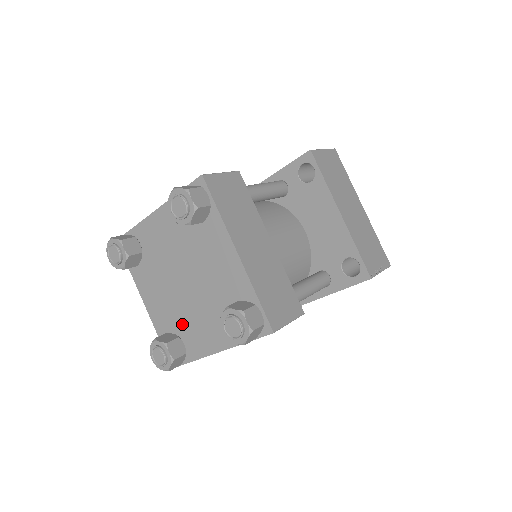
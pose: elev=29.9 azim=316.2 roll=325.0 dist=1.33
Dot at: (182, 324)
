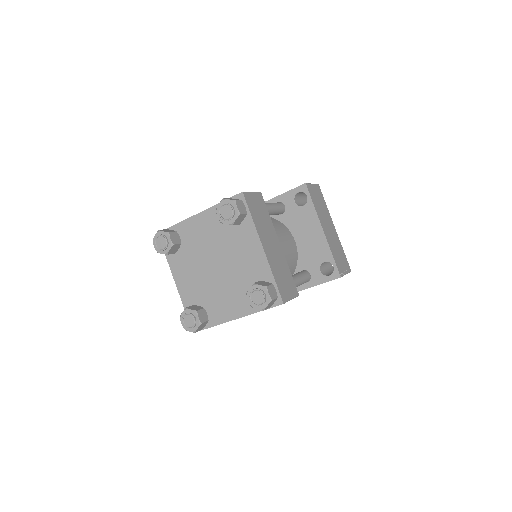
Dot at: (208, 298)
